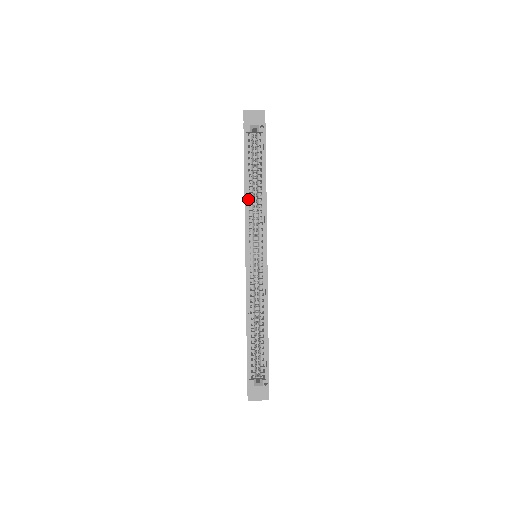
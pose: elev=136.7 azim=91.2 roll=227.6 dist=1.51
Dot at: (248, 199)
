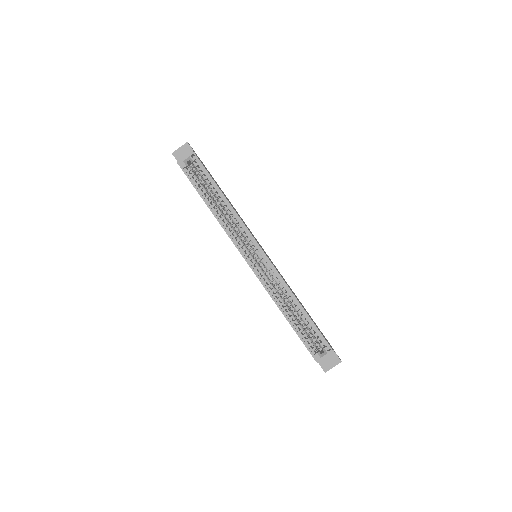
Dot at: (219, 217)
